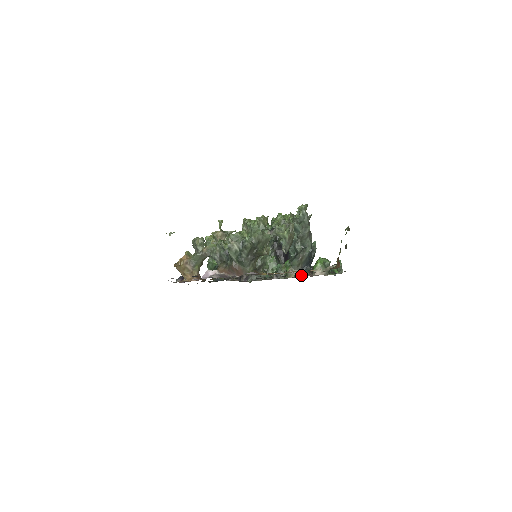
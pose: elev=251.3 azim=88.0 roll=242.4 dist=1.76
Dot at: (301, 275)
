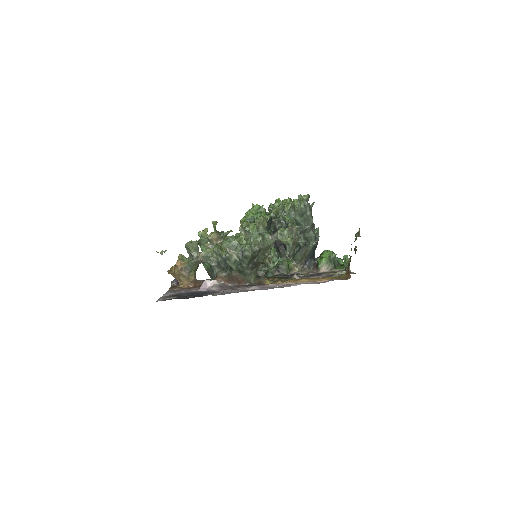
Dot at: (305, 269)
